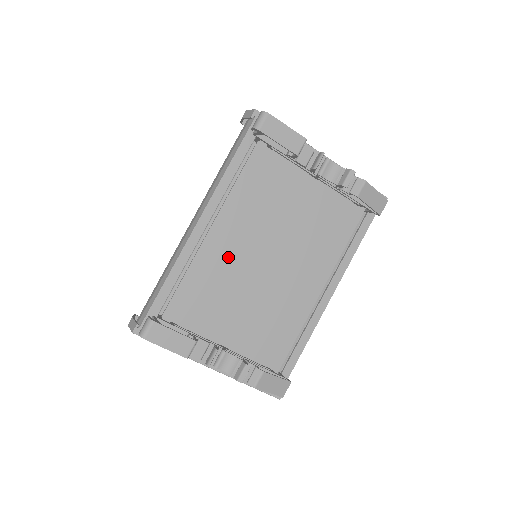
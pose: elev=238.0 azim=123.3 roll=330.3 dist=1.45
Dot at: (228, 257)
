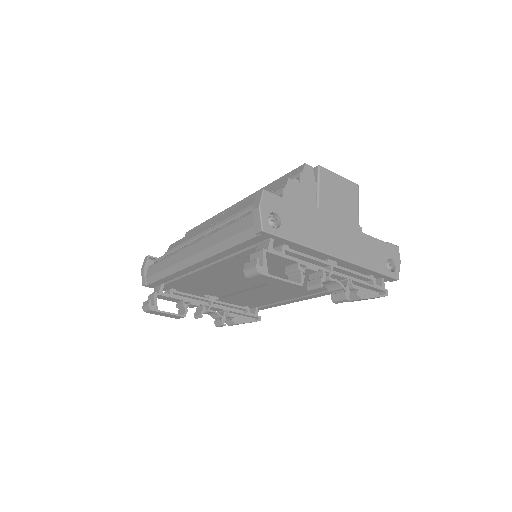
Dot at: (220, 278)
